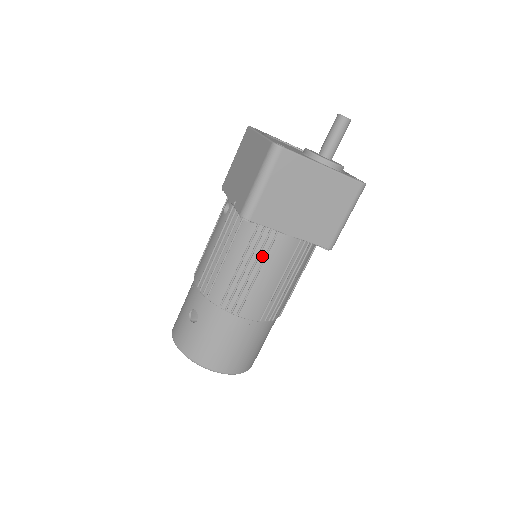
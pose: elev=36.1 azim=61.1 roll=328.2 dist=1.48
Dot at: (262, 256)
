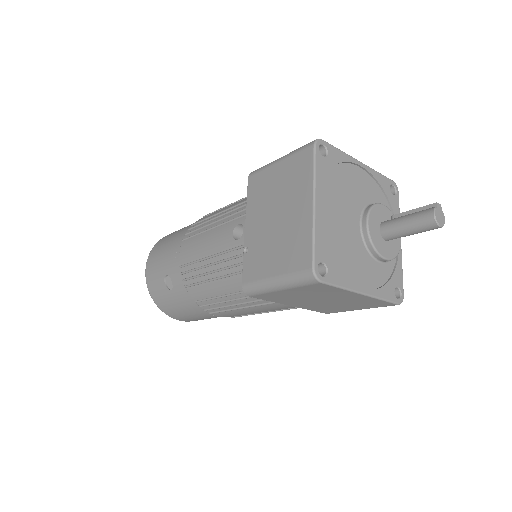
Dot at: (253, 304)
